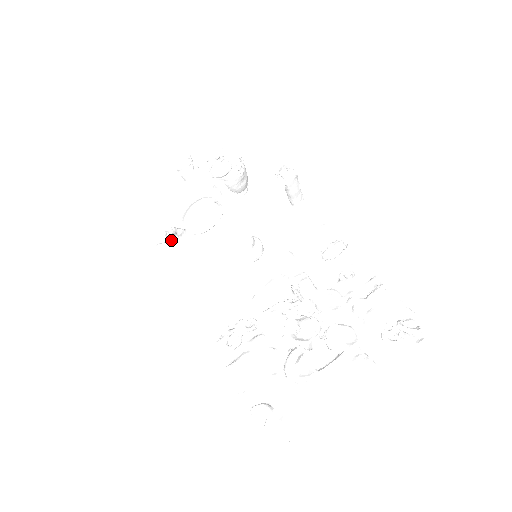
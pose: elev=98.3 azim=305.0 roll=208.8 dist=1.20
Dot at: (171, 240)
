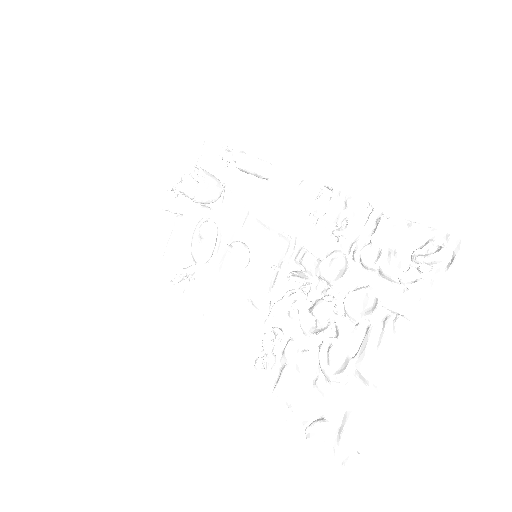
Dot at: (191, 280)
